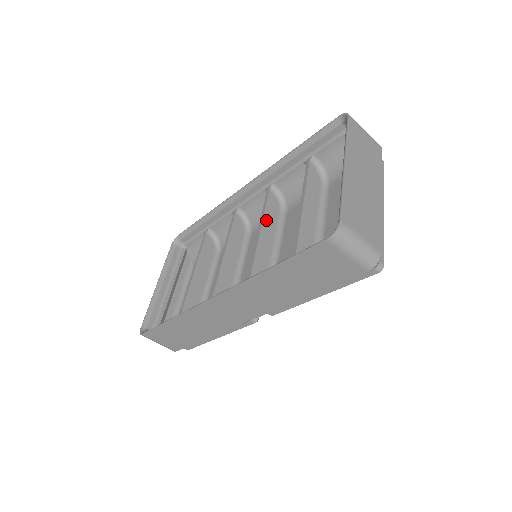
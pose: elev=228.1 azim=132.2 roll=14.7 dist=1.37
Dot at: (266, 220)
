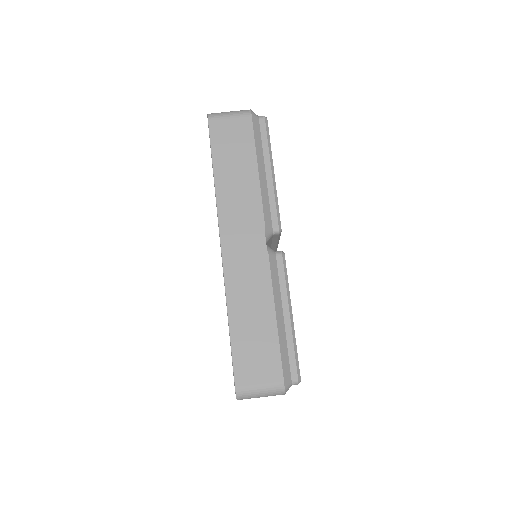
Dot at: occluded
